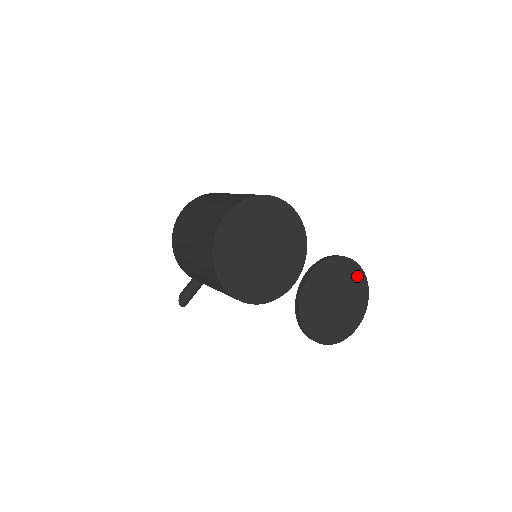
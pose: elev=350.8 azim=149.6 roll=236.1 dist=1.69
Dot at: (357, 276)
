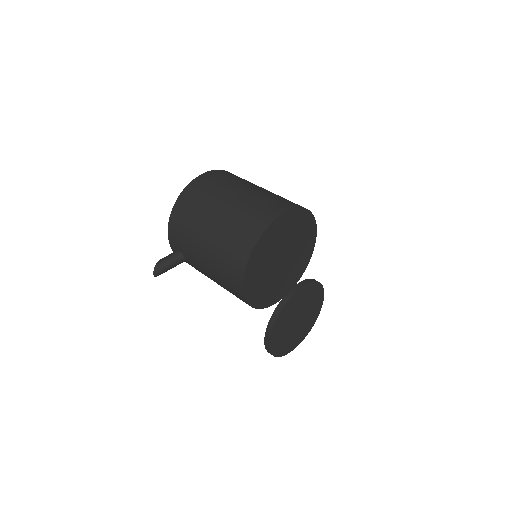
Dot at: (318, 302)
